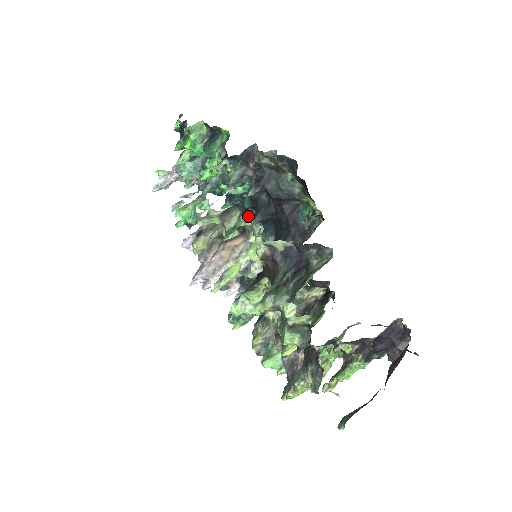
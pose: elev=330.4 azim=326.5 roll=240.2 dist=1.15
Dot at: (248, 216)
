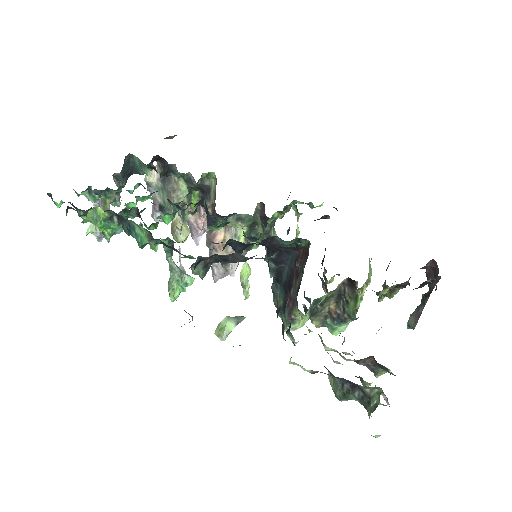
Dot at: (215, 224)
